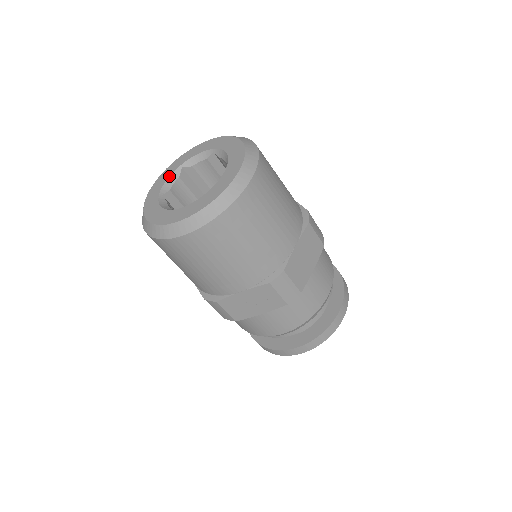
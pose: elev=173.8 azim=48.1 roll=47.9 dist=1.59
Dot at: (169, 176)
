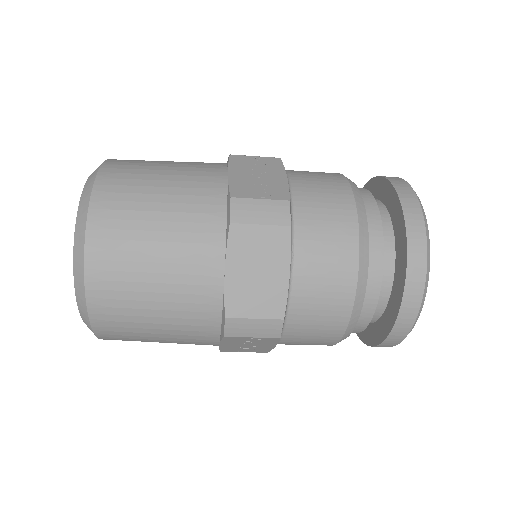
Dot at: occluded
